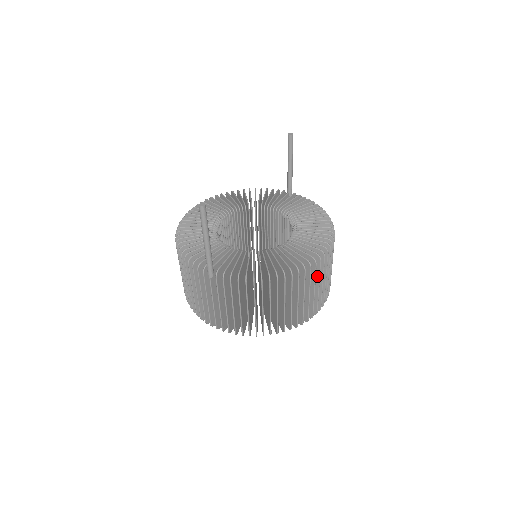
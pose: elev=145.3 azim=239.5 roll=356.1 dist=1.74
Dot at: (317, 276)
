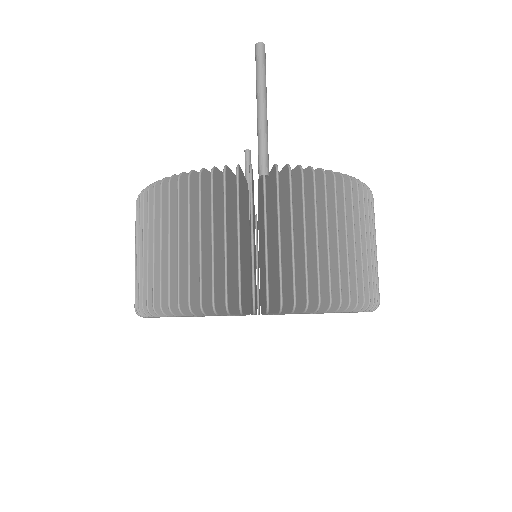
Dot at: occluded
